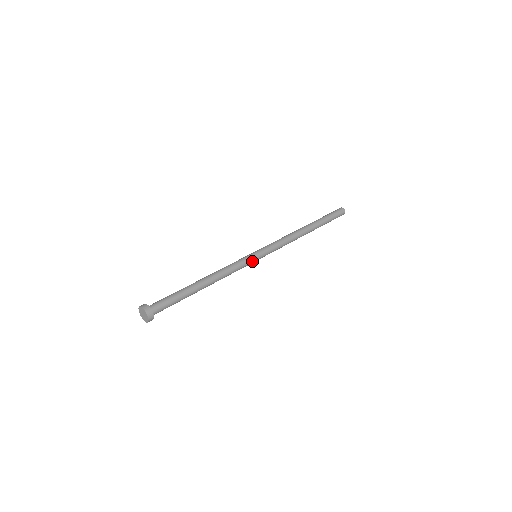
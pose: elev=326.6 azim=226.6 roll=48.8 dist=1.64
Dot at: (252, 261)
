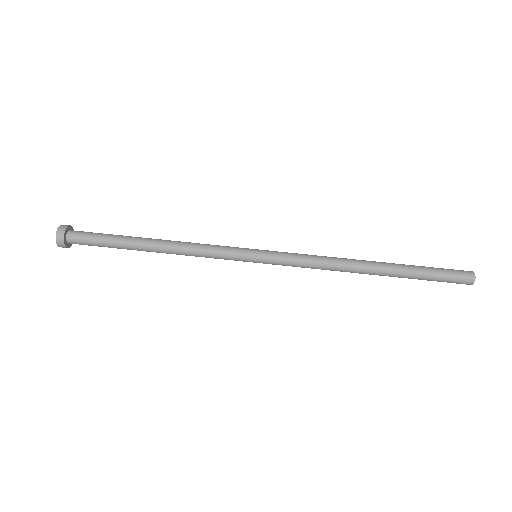
Dot at: occluded
